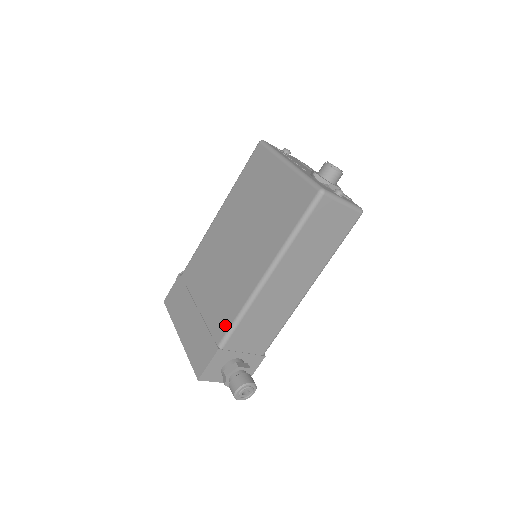
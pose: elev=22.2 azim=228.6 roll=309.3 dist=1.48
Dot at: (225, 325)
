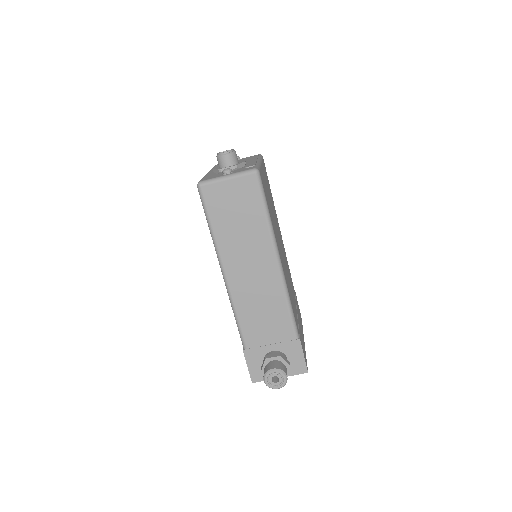
Dot at: occluded
